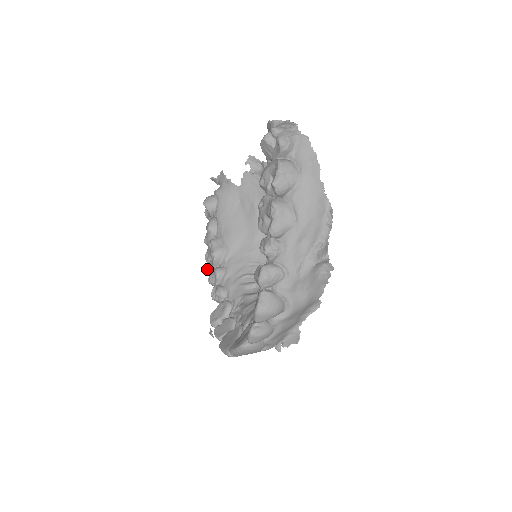
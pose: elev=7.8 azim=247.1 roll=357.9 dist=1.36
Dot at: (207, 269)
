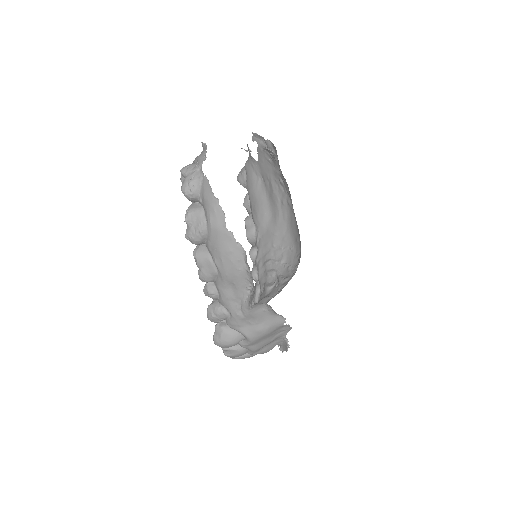
Dot at: (251, 244)
